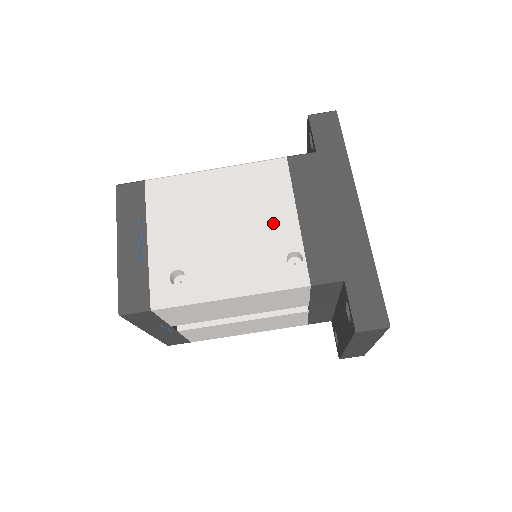
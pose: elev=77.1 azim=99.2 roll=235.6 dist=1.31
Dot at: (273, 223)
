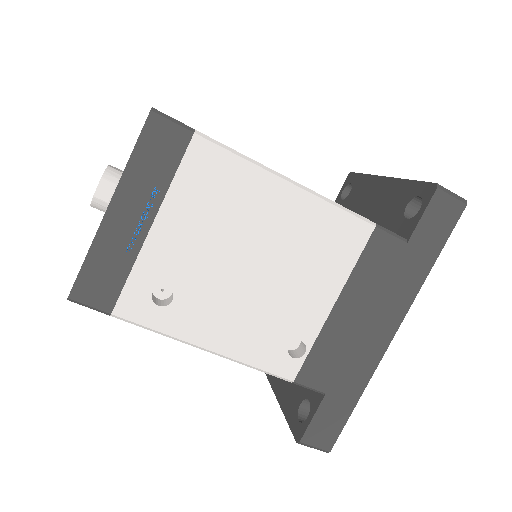
Dot at: (305, 298)
